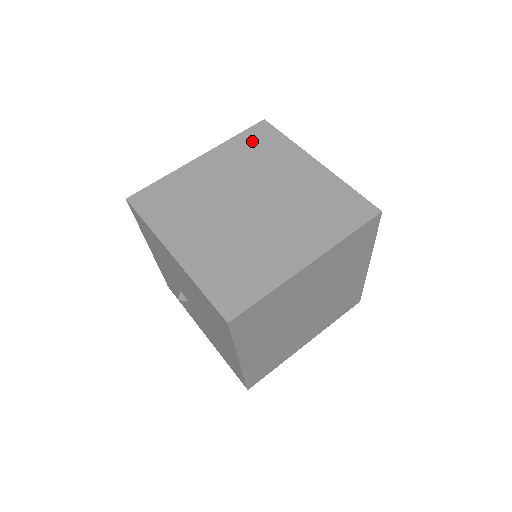
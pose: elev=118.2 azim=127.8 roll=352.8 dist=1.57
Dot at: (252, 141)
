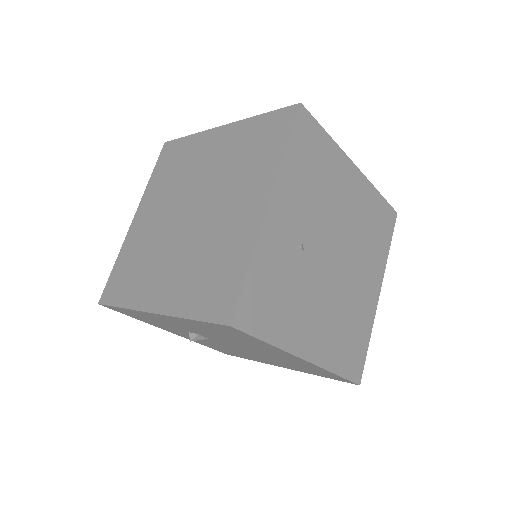
Dot at: (305, 153)
